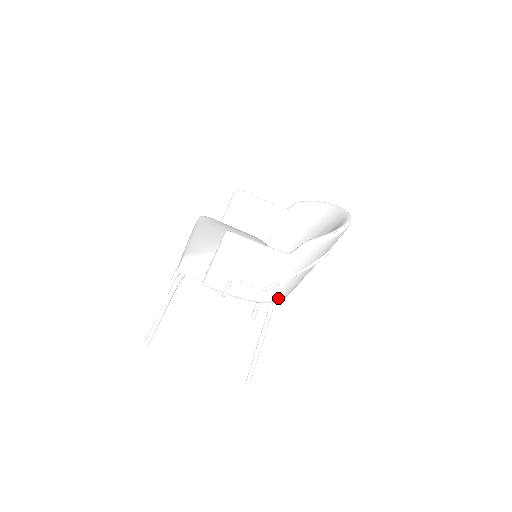
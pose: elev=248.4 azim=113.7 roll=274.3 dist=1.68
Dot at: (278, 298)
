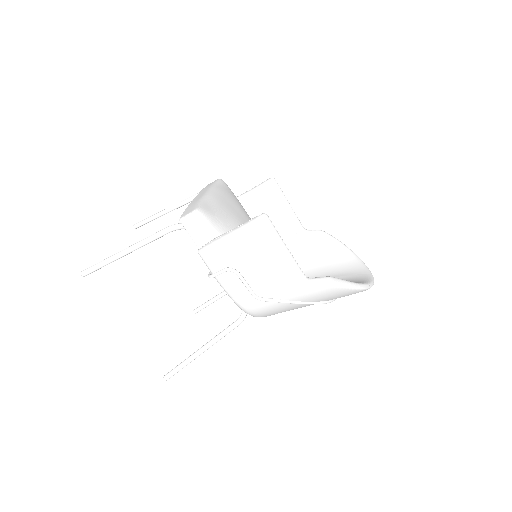
Dot at: (259, 314)
